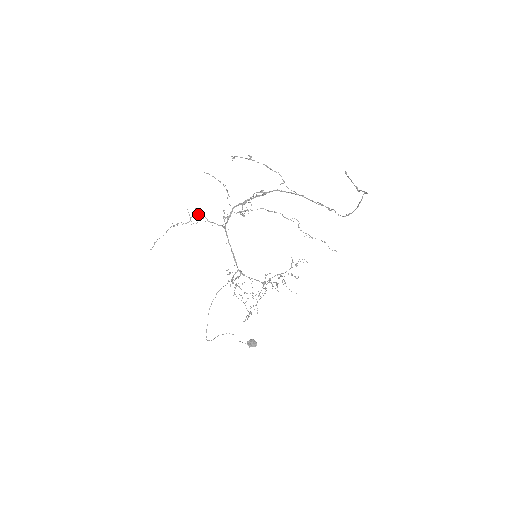
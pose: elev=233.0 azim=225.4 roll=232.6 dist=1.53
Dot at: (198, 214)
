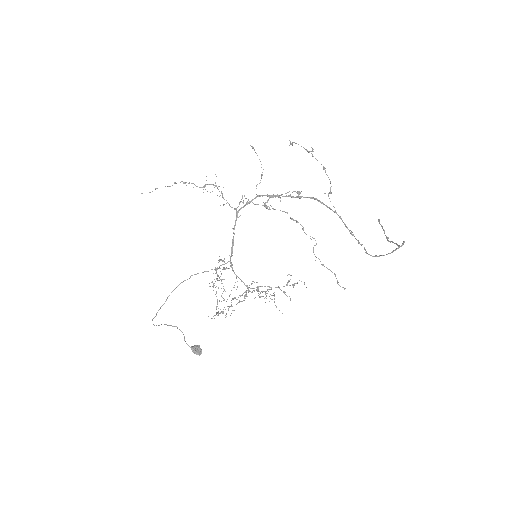
Dot at: (216, 185)
